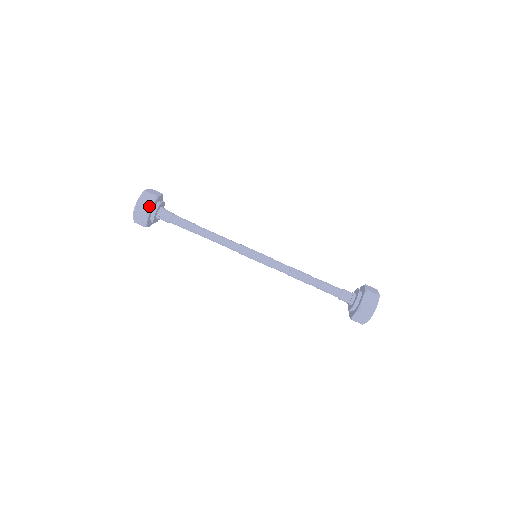
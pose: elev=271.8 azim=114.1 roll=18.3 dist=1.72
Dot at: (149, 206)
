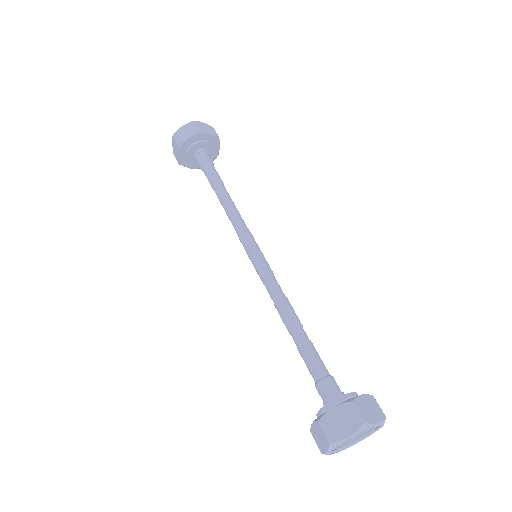
Dot at: (207, 131)
